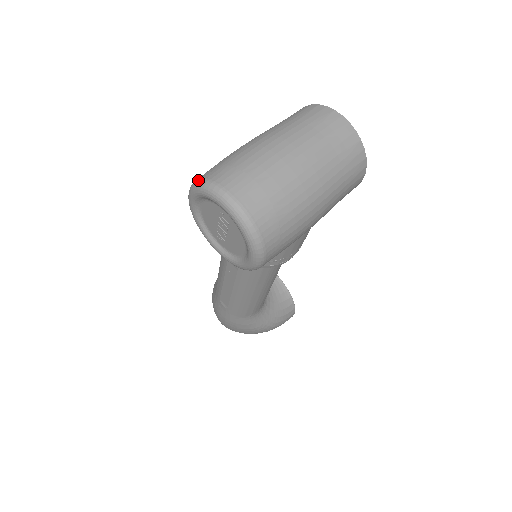
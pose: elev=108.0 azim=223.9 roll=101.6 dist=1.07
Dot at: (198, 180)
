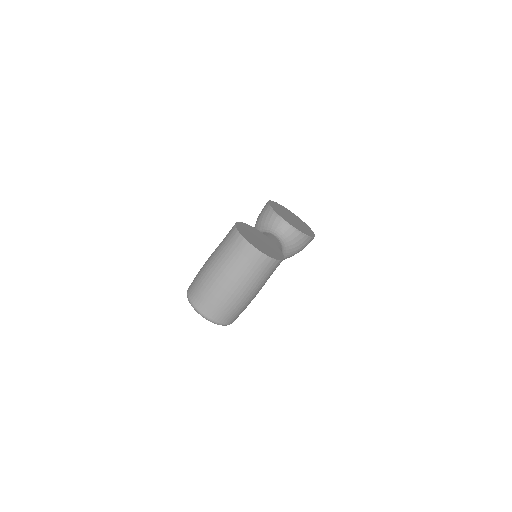
Dot at: (187, 296)
